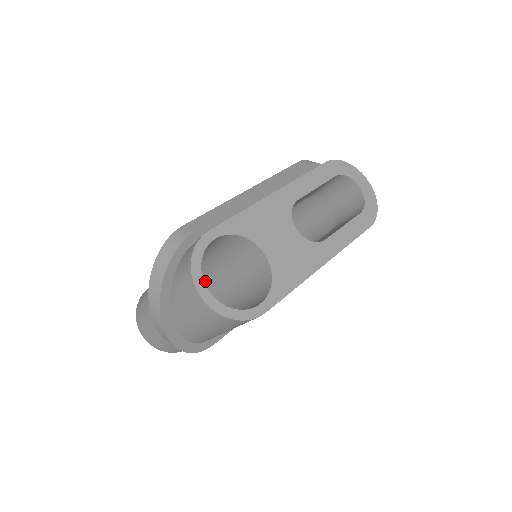
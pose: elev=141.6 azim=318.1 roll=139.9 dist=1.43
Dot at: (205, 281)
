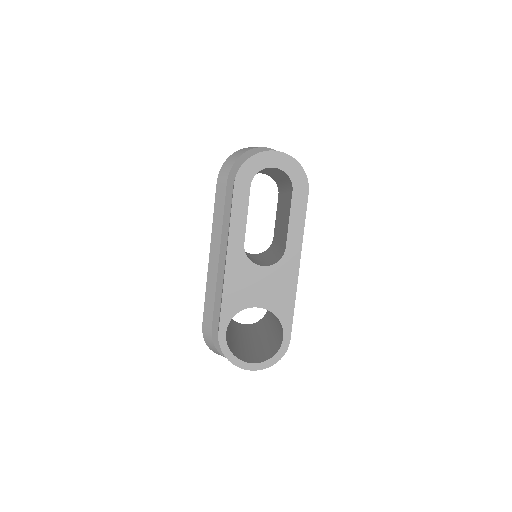
Dot at: occluded
